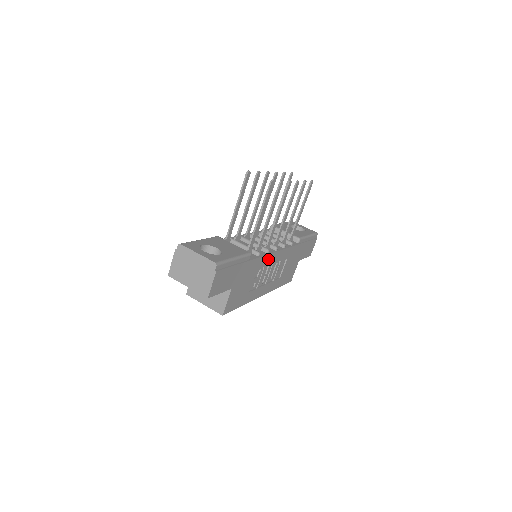
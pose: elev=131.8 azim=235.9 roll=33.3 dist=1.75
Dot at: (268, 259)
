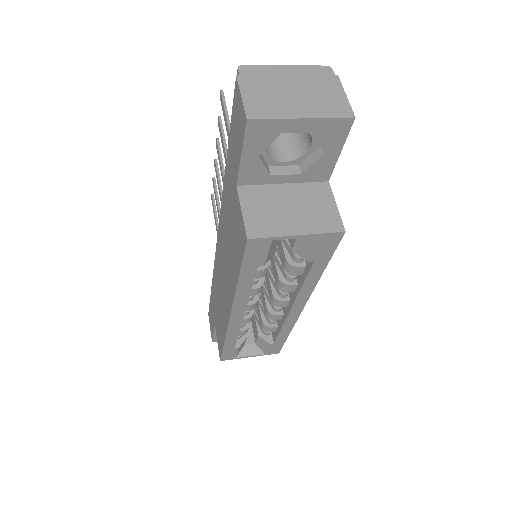
Dot at: occluded
